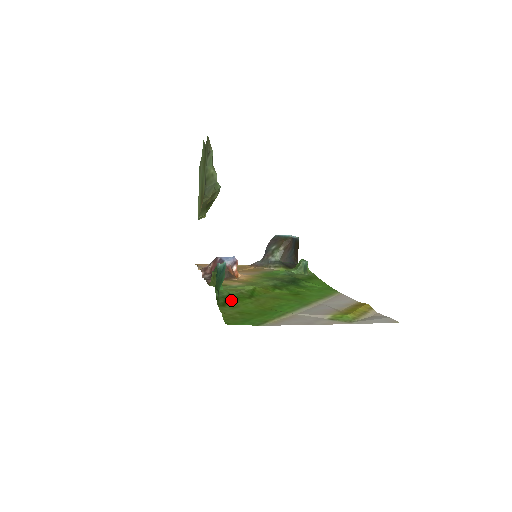
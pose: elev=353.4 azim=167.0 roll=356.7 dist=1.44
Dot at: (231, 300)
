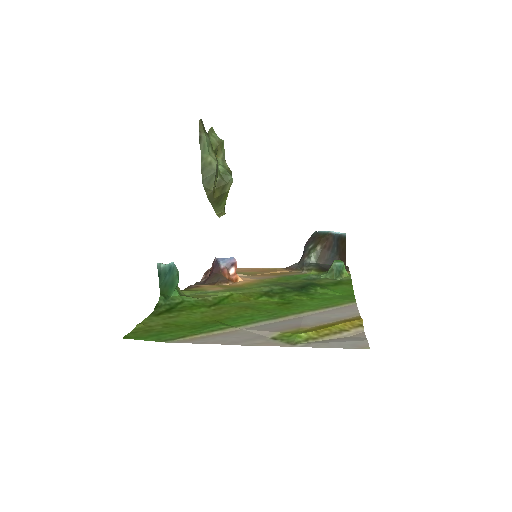
Dot at: (178, 308)
